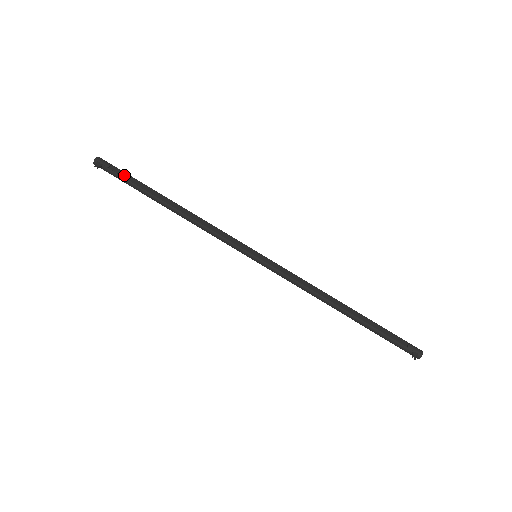
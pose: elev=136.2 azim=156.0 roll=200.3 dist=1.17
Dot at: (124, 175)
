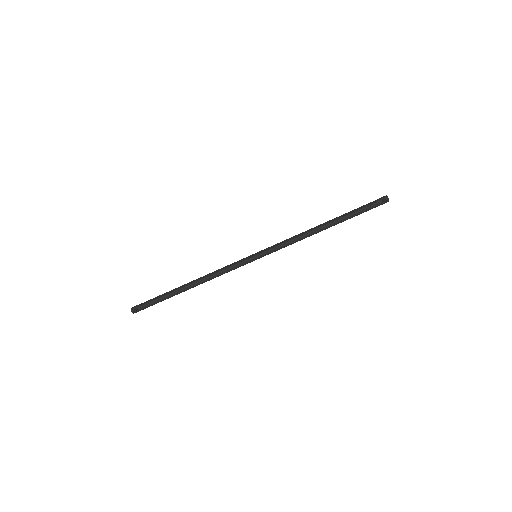
Dot at: (152, 300)
